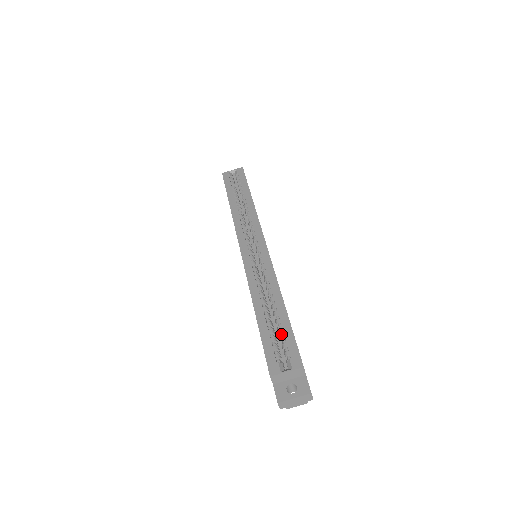
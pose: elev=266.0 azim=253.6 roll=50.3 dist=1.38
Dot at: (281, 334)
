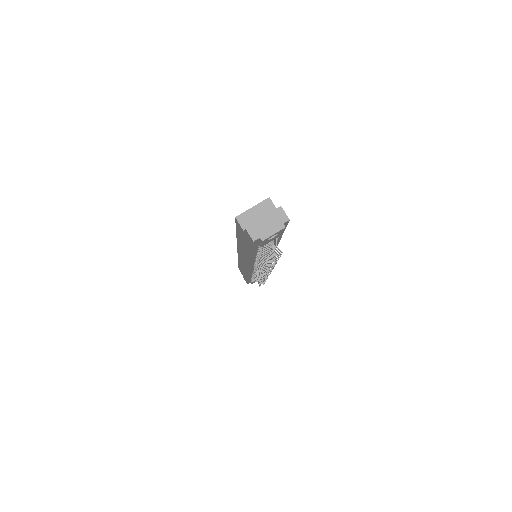
Dot at: occluded
